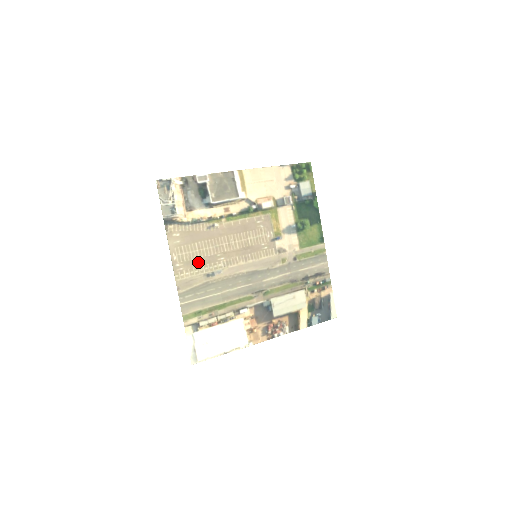
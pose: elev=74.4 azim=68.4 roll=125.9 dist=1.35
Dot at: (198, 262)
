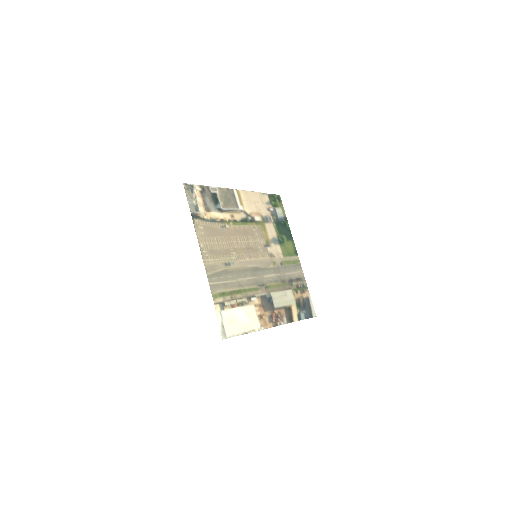
Dot at: (218, 252)
